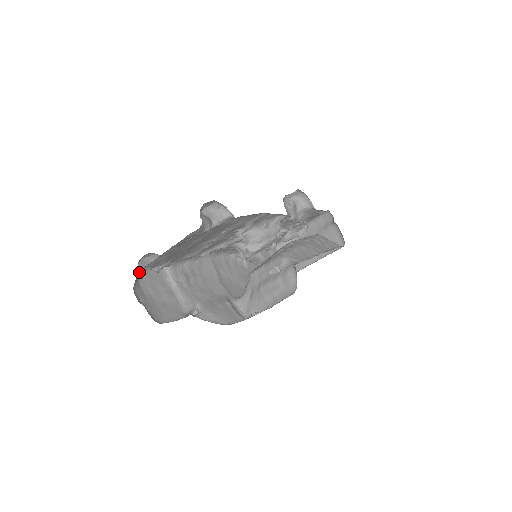
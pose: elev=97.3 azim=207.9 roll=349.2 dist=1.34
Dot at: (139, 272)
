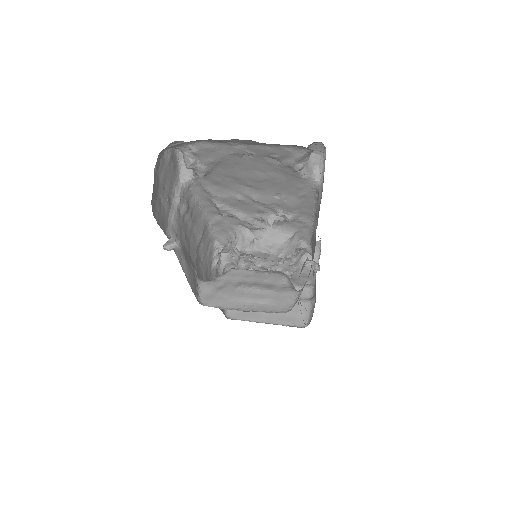
Dot at: (183, 143)
